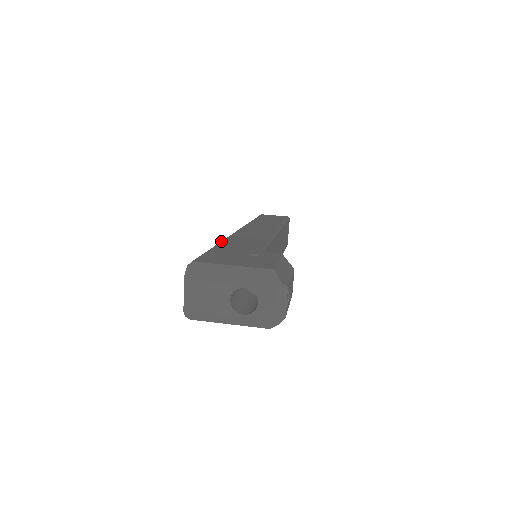
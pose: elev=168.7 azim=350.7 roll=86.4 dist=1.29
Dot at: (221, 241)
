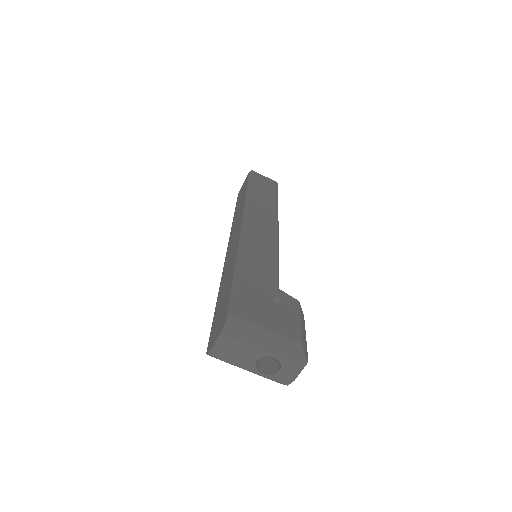
Dot at: (240, 255)
